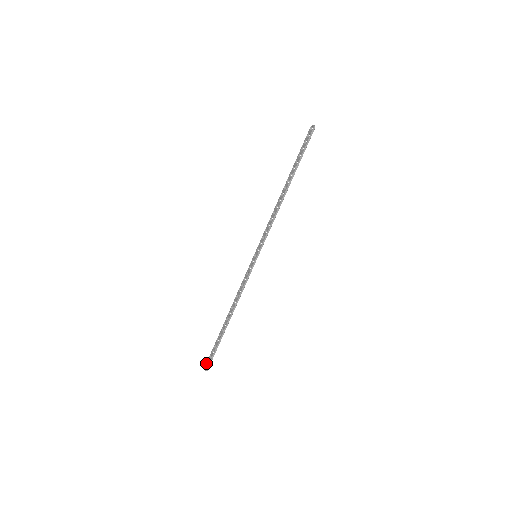
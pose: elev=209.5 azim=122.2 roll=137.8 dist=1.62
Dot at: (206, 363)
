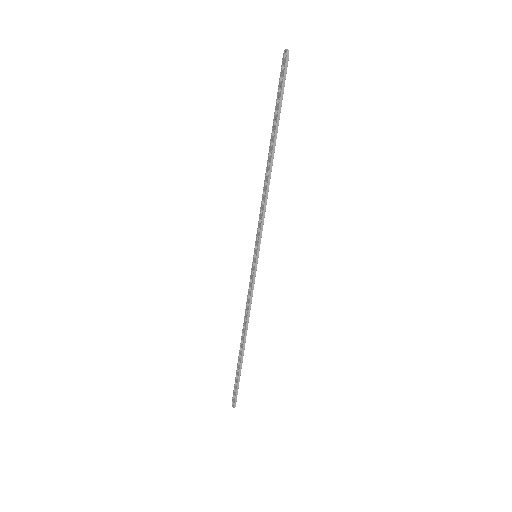
Dot at: (232, 397)
